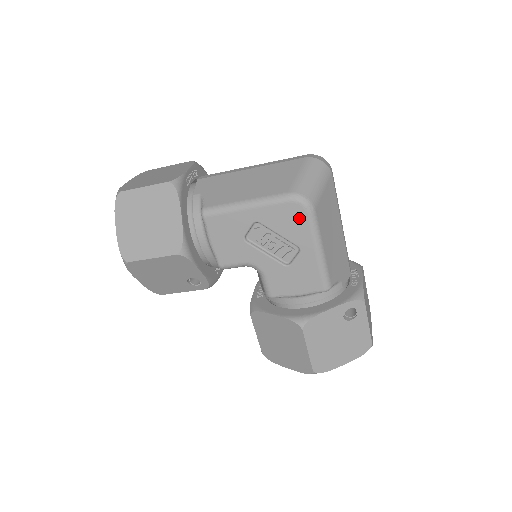
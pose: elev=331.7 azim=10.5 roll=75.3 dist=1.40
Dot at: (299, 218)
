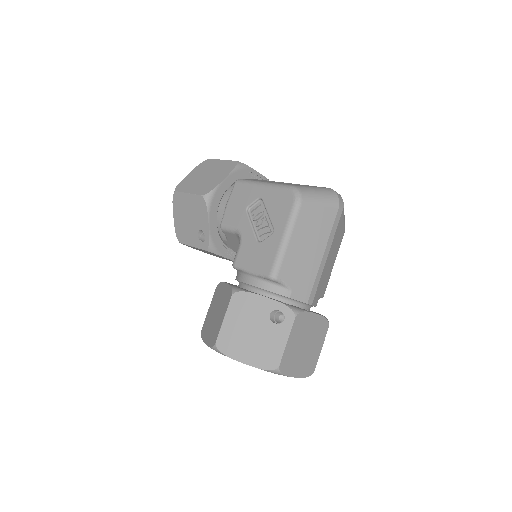
Dot at: (287, 205)
